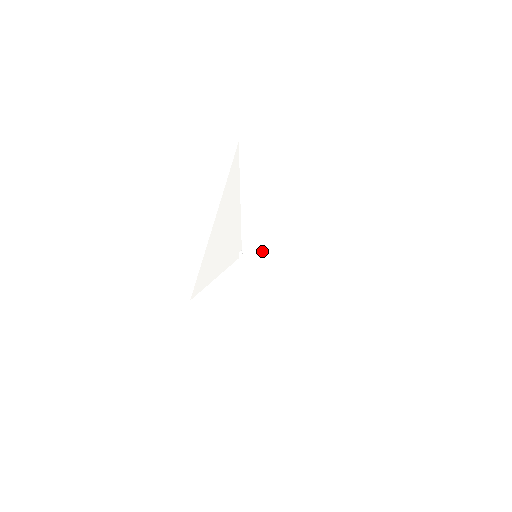
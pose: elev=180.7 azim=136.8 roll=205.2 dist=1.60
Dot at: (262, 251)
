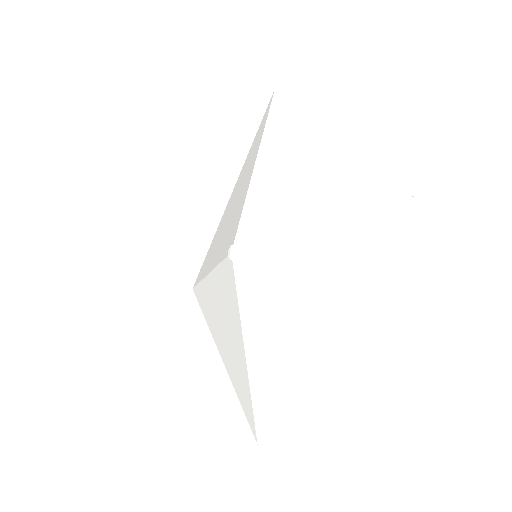
Dot at: (255, 253)
